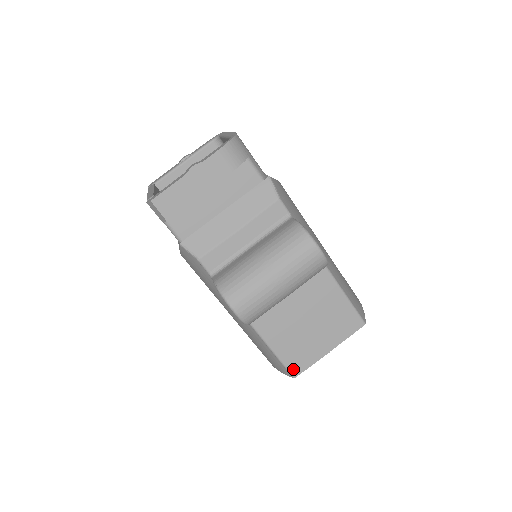
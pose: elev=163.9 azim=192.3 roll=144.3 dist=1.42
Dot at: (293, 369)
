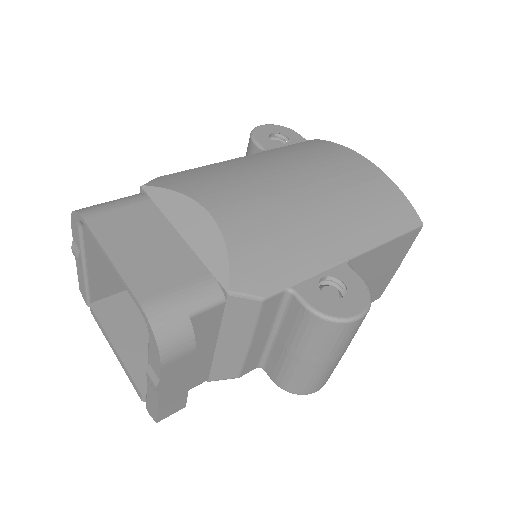
Dot at: (374, 299)
